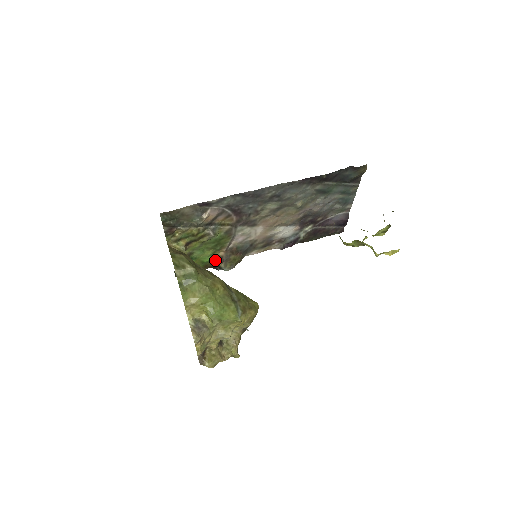
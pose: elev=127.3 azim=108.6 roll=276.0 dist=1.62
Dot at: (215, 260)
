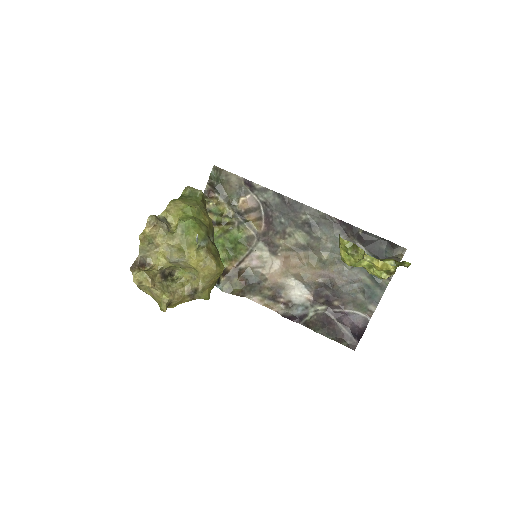
Dot at: occluded
